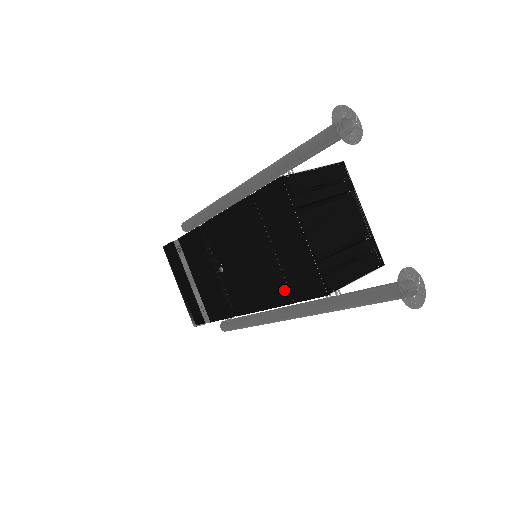
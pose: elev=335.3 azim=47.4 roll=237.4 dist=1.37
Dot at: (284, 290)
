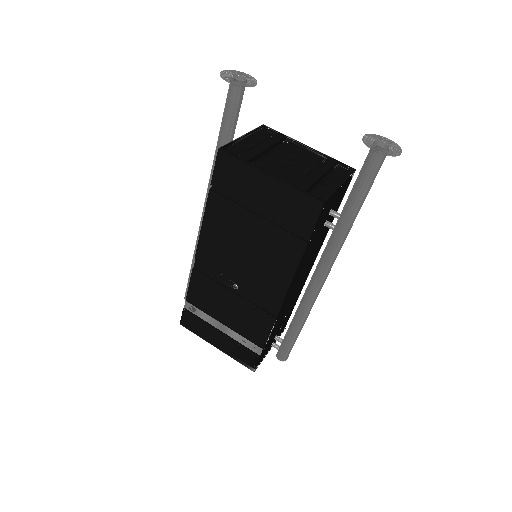
Dot at: (291, 241)
